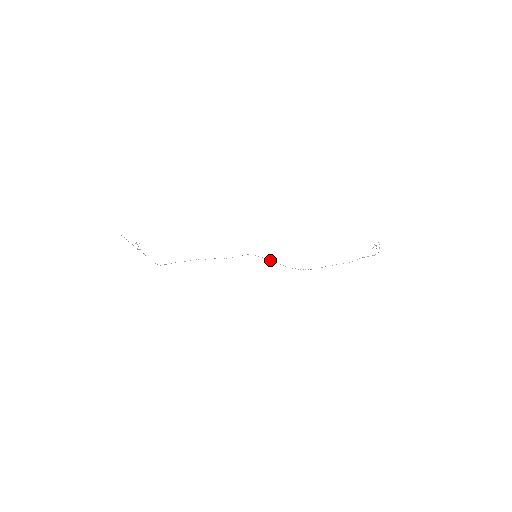
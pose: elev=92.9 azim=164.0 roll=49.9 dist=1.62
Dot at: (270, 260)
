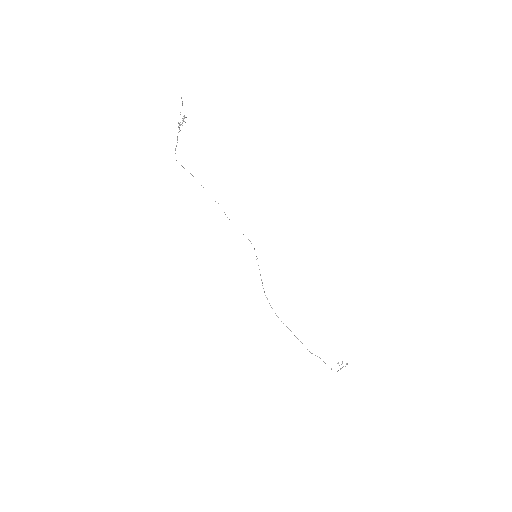
Dot at: occluded
